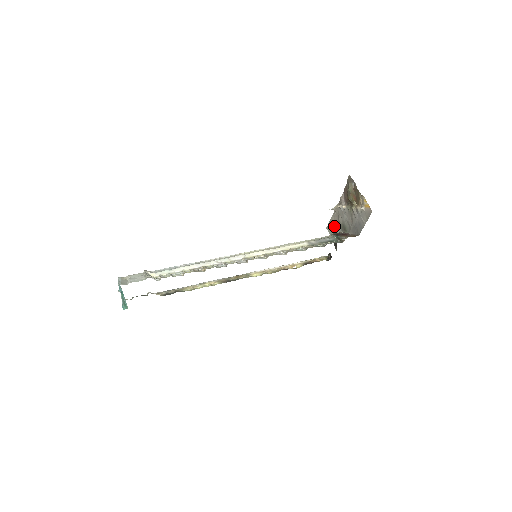
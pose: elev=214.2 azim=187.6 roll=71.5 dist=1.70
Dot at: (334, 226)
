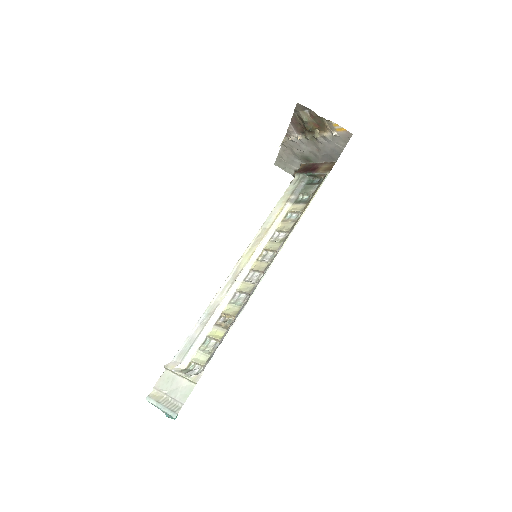
Dot at: (288, 160)
